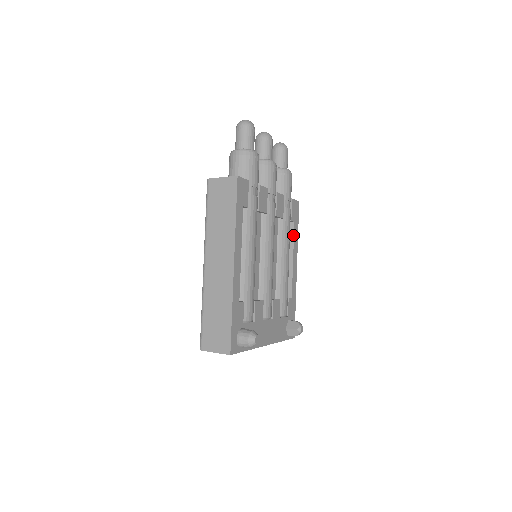
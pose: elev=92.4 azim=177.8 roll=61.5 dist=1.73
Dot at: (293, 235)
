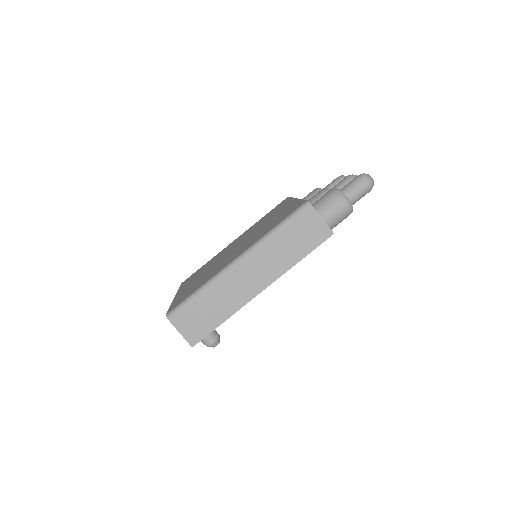
Dot at: occluded
